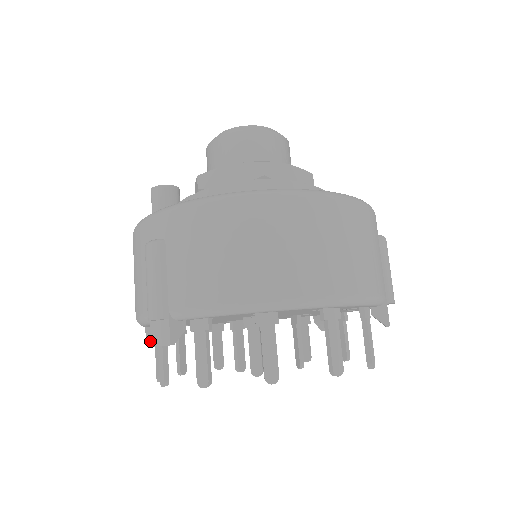
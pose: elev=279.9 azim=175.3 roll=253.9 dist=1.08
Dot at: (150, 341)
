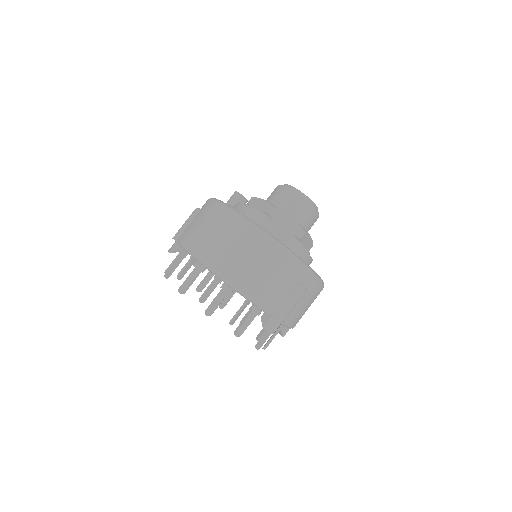
Dot at: occluded
